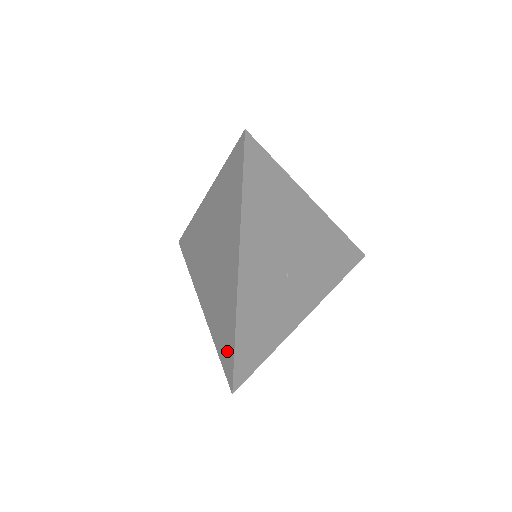
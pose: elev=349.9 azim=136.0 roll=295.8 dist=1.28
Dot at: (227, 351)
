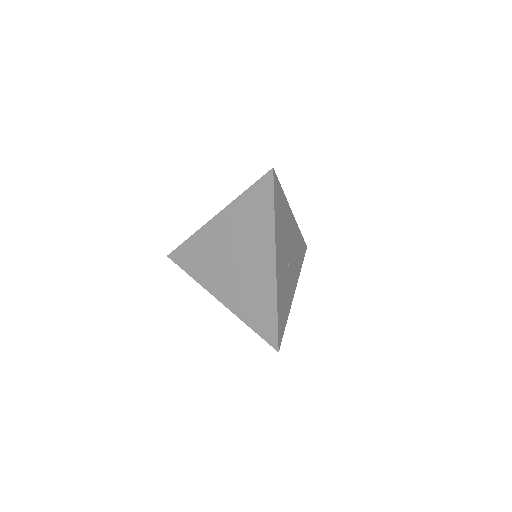
Dot at: (267, 324)
